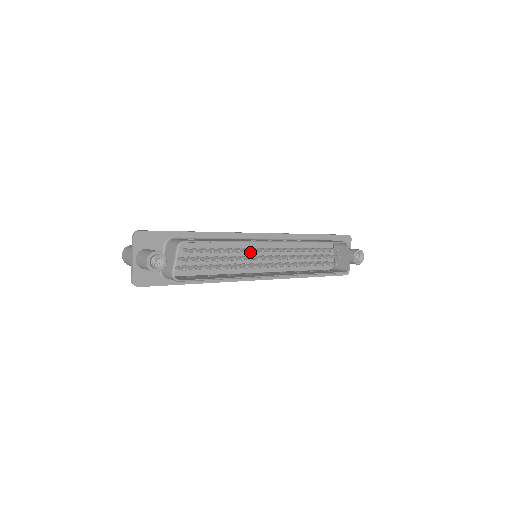
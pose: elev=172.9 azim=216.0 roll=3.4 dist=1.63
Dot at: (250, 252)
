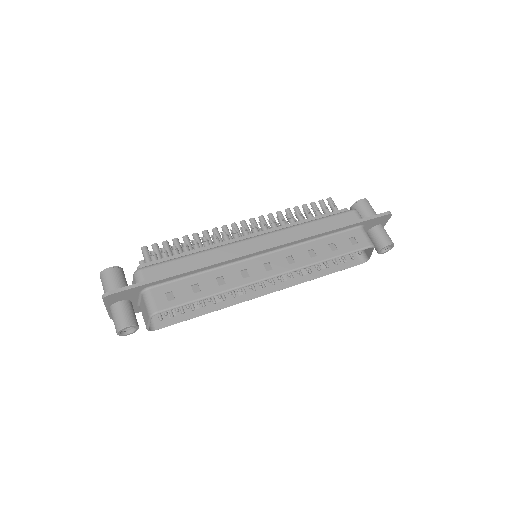
Dot at: occluded
